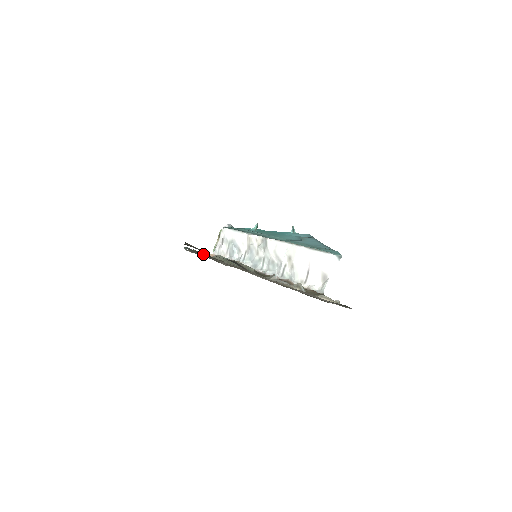
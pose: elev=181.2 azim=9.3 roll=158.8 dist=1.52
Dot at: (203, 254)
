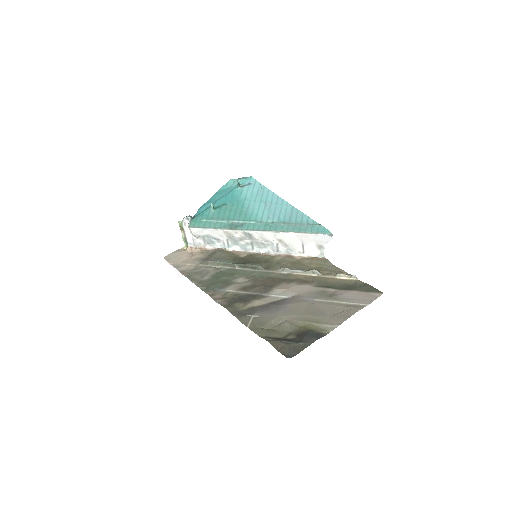
Dot at: (276, 332)
